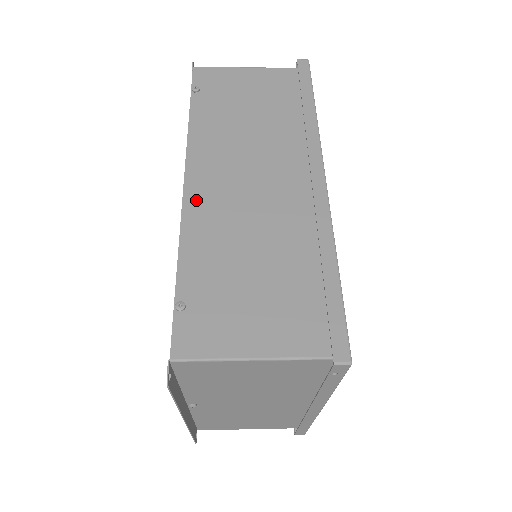
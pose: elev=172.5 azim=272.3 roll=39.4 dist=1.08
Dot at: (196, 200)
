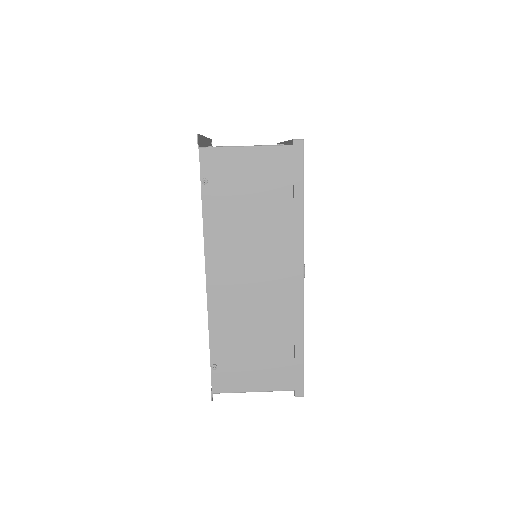
Dot at: (216, 295)
